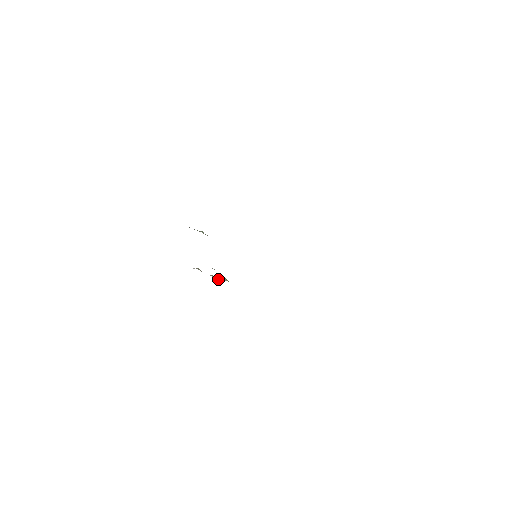
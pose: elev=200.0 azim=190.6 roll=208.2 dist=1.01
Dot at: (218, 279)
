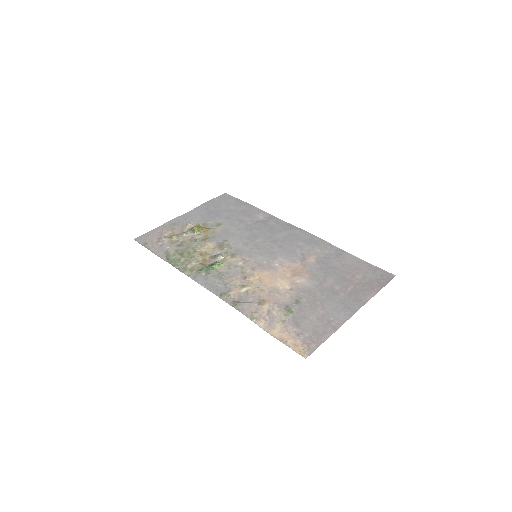
Dot at: (190, 231)
